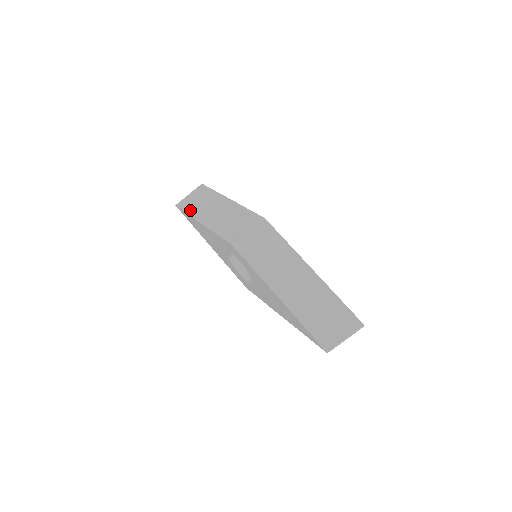
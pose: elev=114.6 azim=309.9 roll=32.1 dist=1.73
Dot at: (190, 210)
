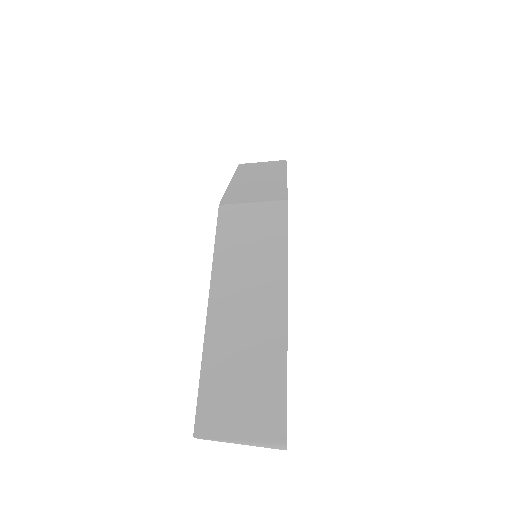
Dot at: (242, 170)
